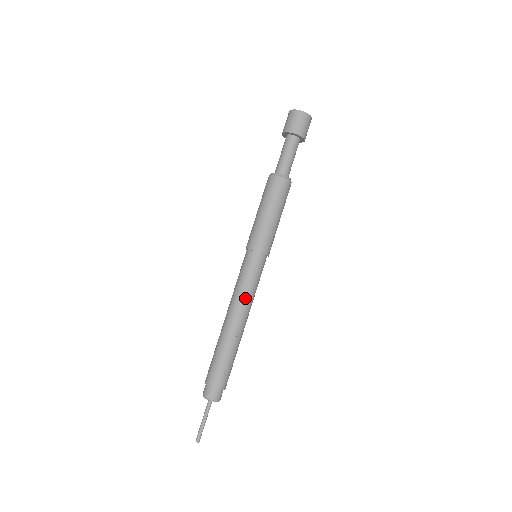
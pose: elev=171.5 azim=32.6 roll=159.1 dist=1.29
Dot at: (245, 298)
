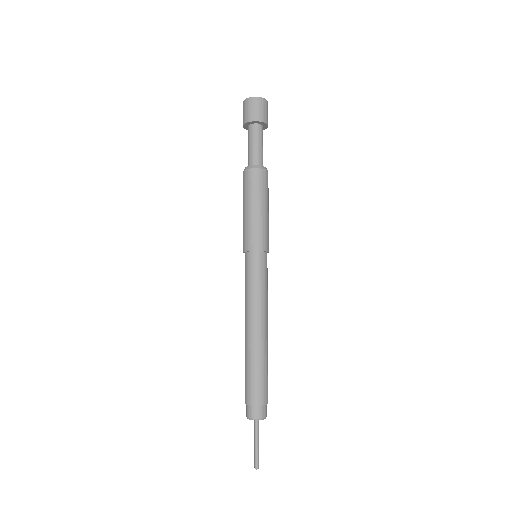
Dot at: (267, 302)
